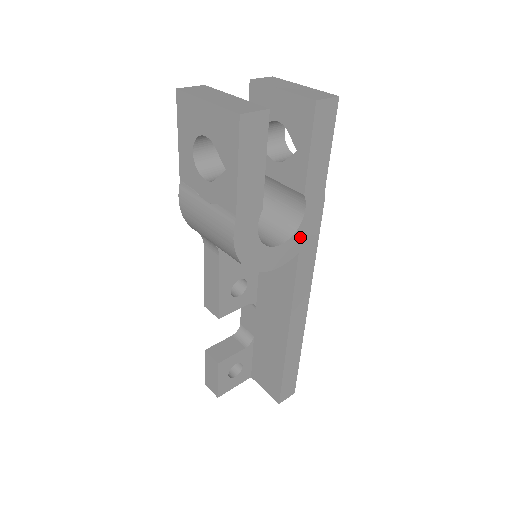
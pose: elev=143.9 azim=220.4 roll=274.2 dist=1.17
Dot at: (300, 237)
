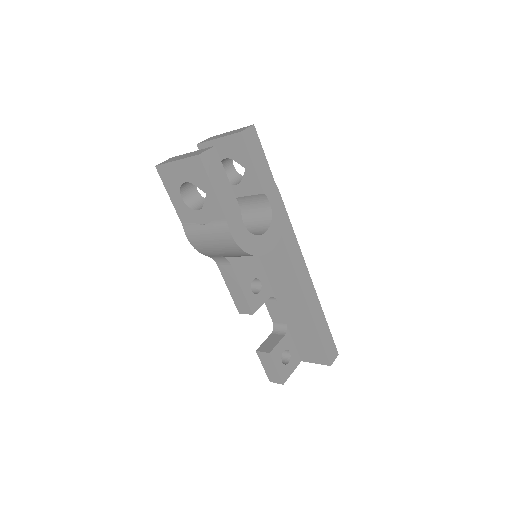
Dot at: (276, 224)
